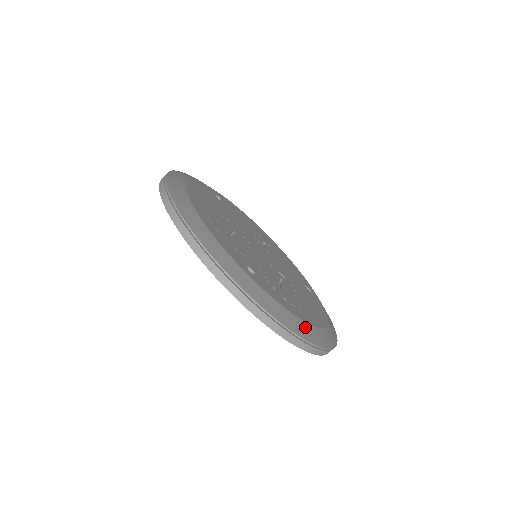
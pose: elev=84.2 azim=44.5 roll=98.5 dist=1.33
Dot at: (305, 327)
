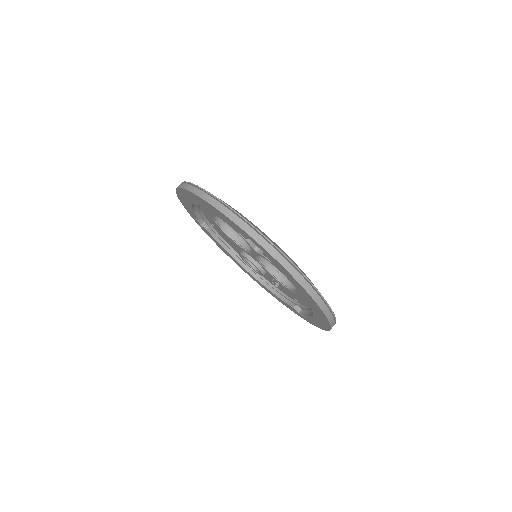
Dot at: occluded
